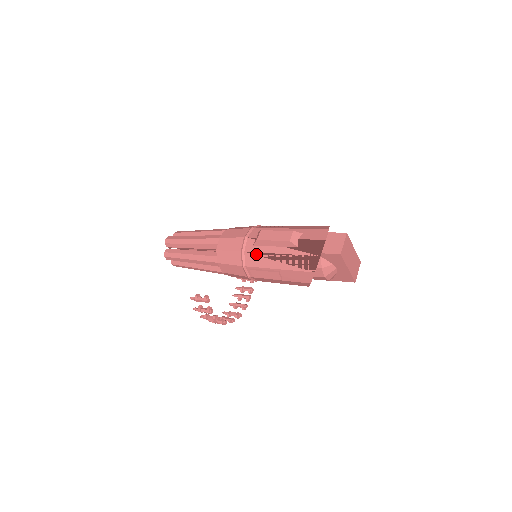
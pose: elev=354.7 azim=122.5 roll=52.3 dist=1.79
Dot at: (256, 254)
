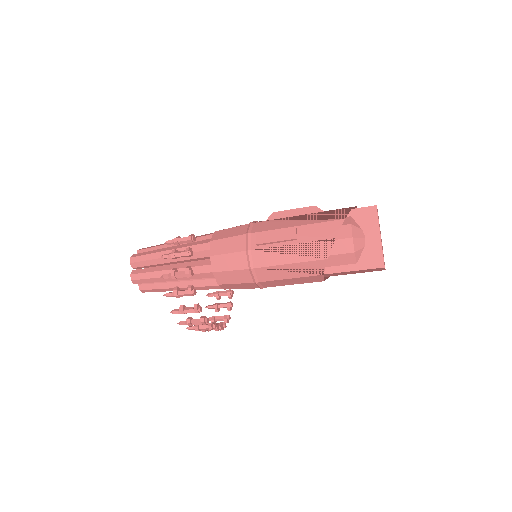
Dot at: (269, 221)
